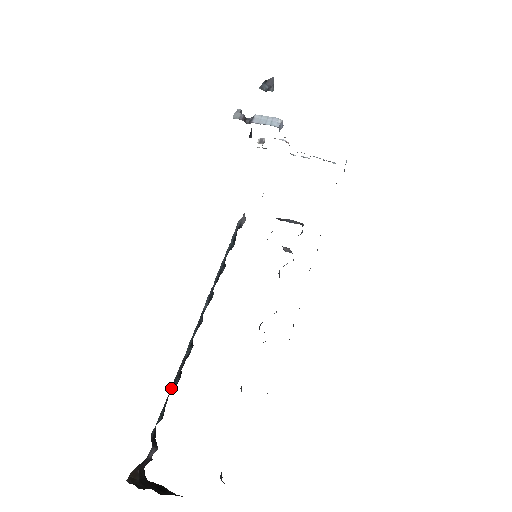
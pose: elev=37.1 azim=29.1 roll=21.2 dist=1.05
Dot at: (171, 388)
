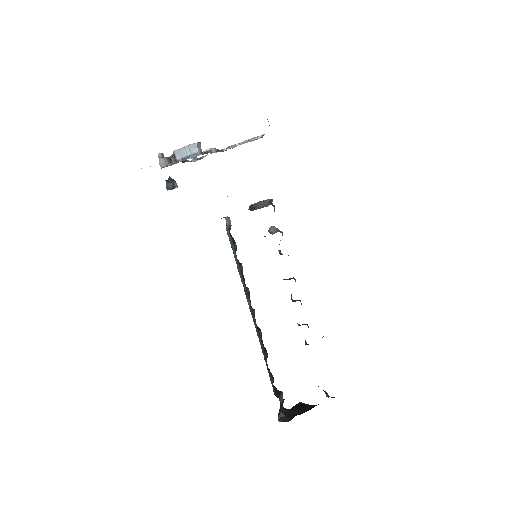
Dot at: (266, 364)
